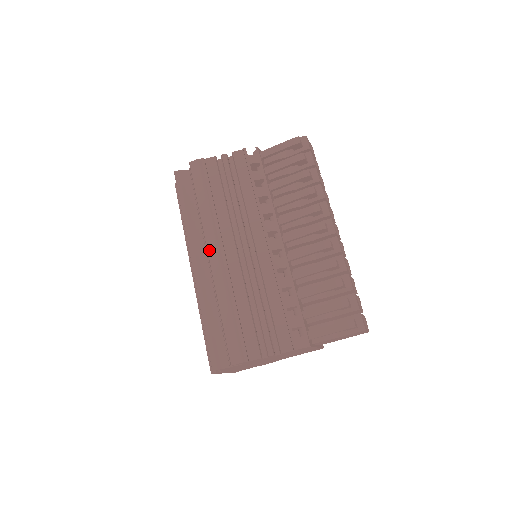
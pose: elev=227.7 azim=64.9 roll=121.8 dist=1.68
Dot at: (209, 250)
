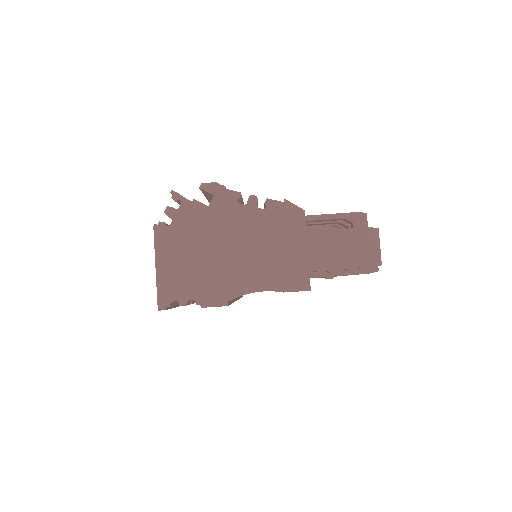
Dot at: occluded
